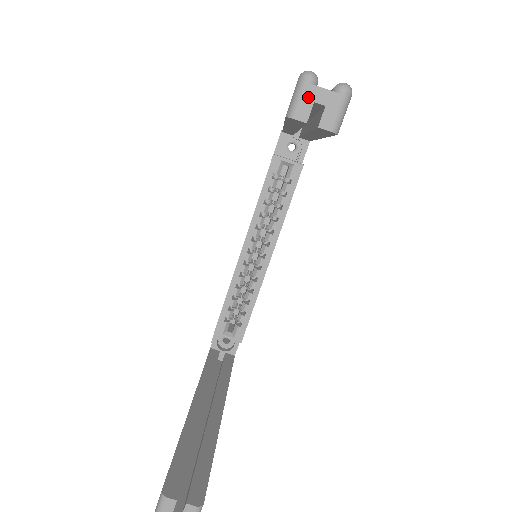
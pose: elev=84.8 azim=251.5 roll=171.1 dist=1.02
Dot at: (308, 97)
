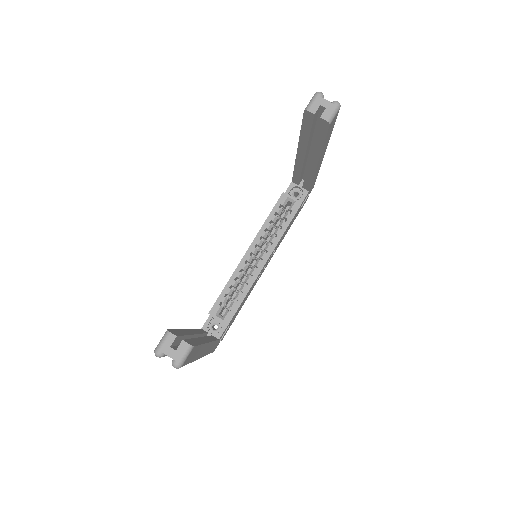
Dot at: (318, 102)
